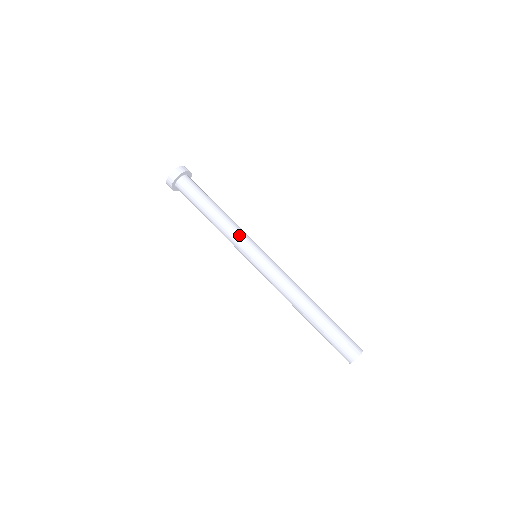
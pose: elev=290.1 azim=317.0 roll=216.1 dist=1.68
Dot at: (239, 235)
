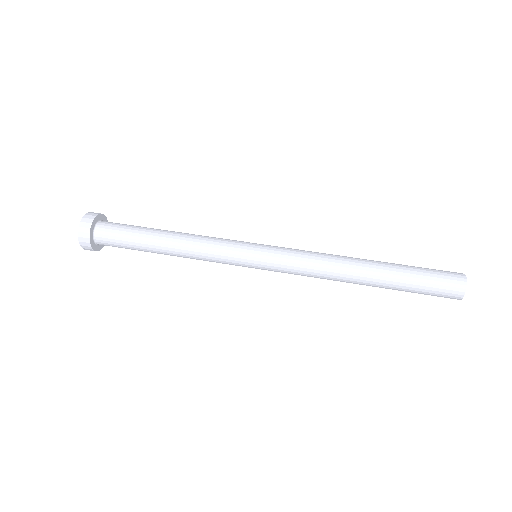
Dot at: (221, 239)
